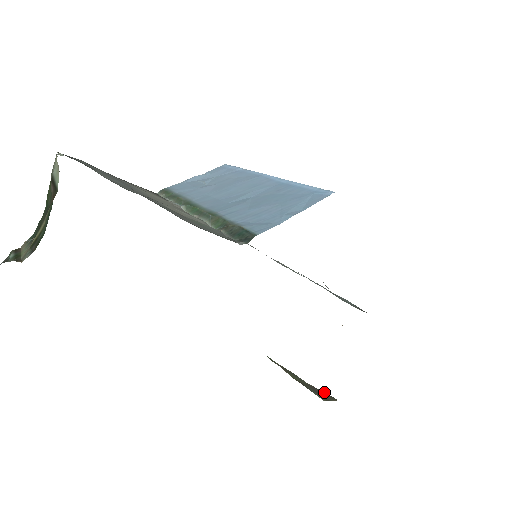
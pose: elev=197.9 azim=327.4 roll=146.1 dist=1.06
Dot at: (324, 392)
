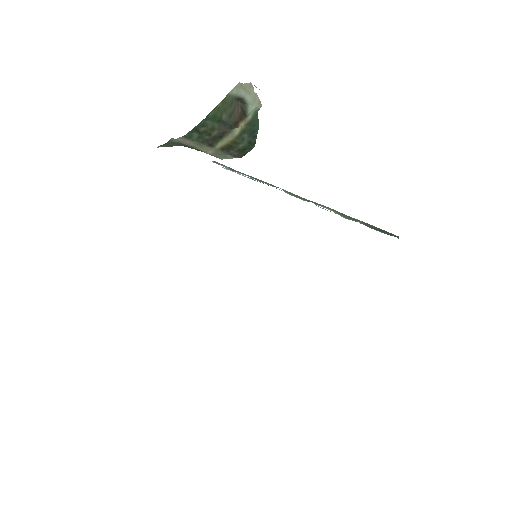
Dot at: occluded
